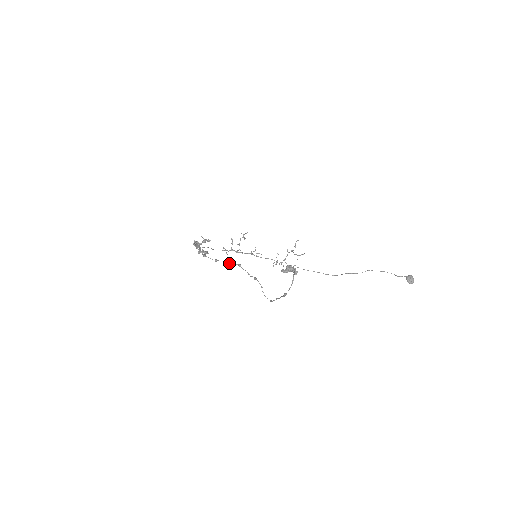
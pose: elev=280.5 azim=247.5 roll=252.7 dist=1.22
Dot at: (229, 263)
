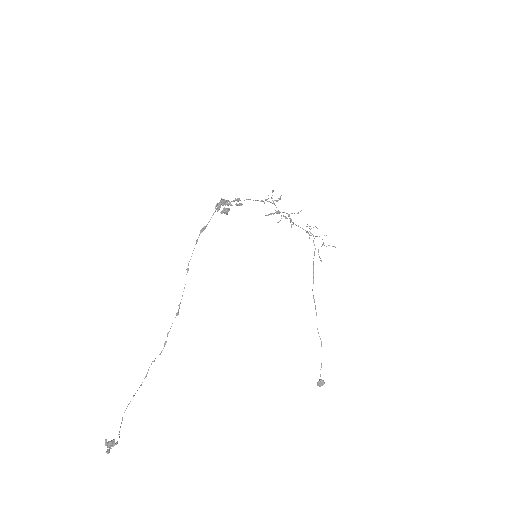
Dot at: occluded
